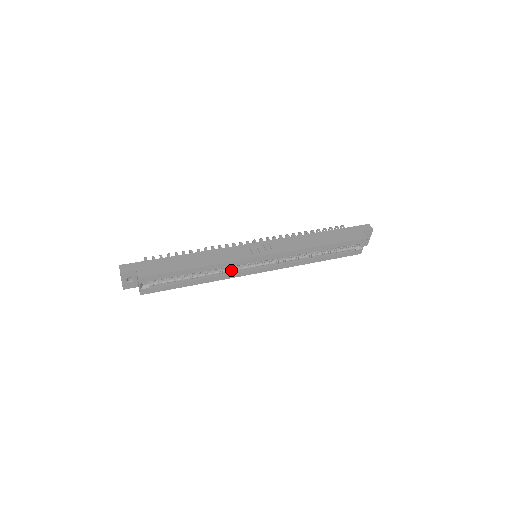
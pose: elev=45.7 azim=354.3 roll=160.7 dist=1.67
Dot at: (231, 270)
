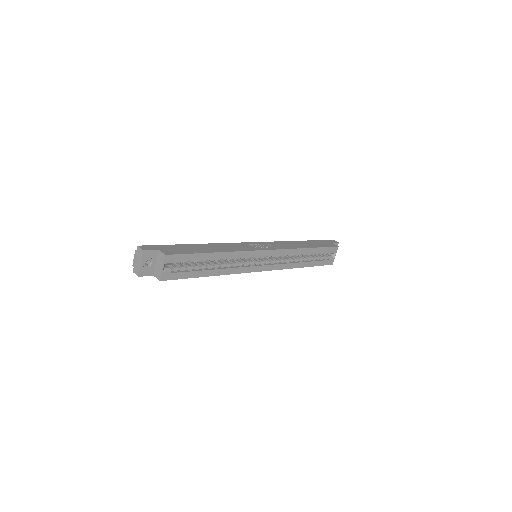
Dot at: (241, 264)
